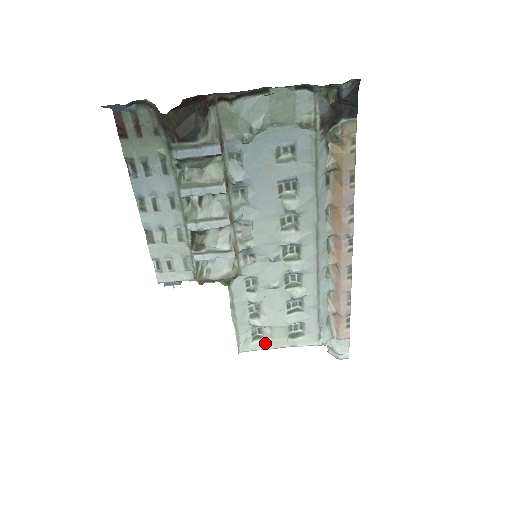
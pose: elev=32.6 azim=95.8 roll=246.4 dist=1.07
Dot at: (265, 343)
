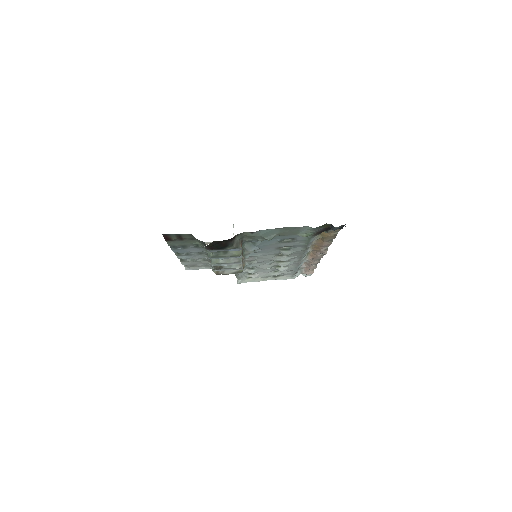
Dot at: (256, 279)
